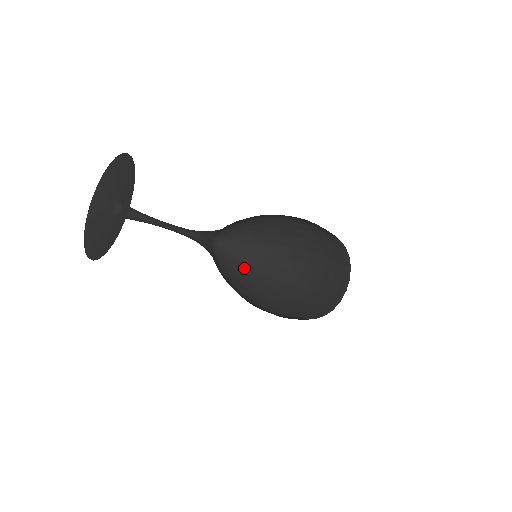
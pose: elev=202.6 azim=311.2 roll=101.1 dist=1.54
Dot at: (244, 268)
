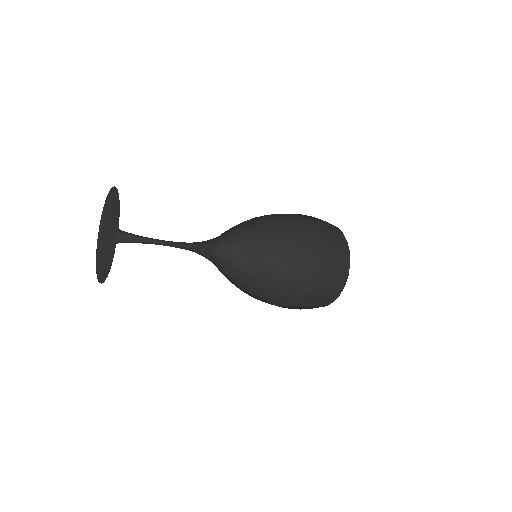
Dot at: (244, 263)
